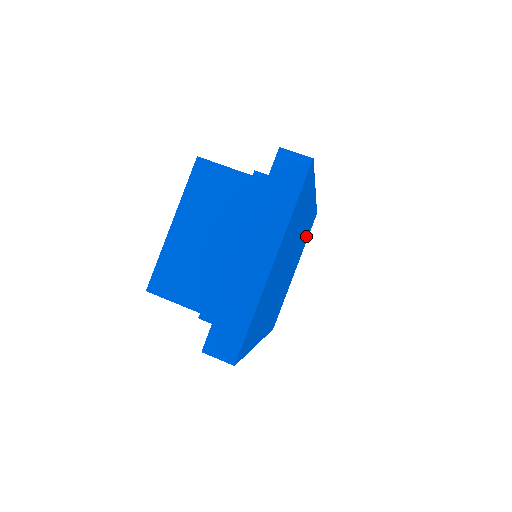
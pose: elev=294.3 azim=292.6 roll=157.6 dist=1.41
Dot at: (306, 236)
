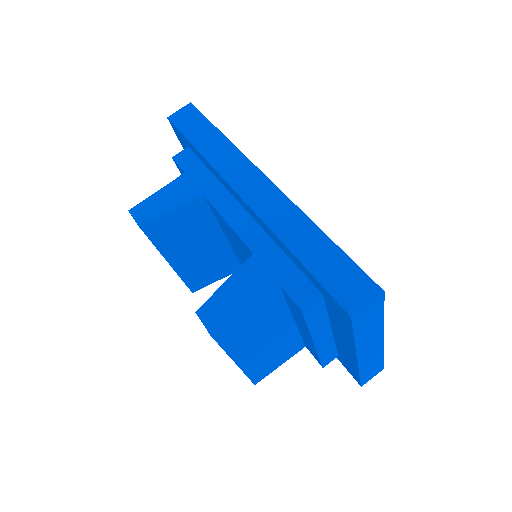
Dot at: occluded
